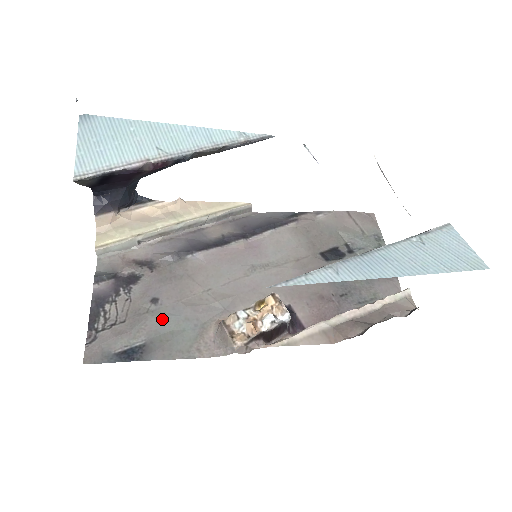
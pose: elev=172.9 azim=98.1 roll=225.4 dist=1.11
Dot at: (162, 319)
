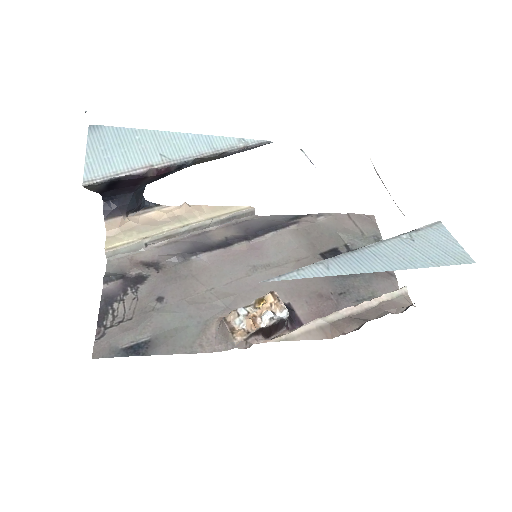
Dot at: (167, 316)
